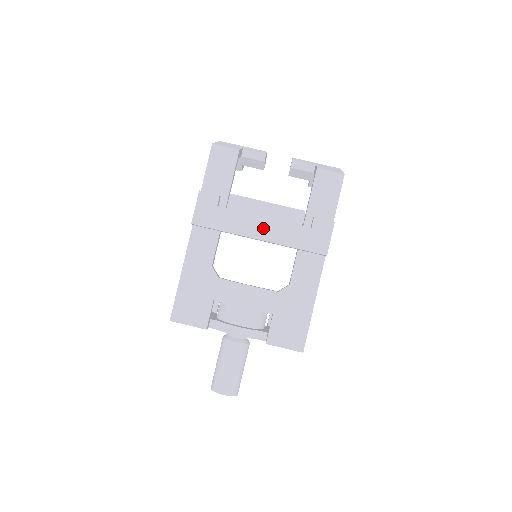
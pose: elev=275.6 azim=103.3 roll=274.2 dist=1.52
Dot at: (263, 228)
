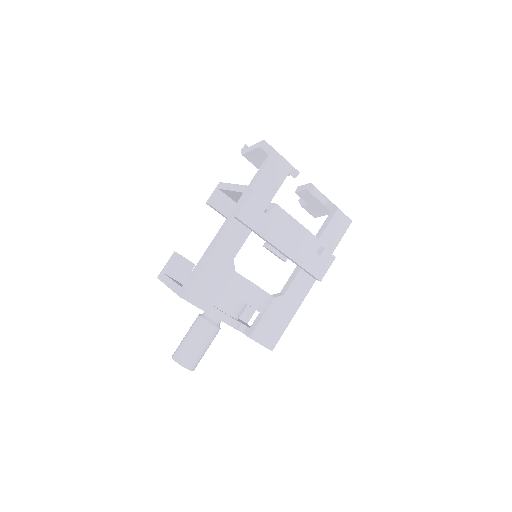
Dot at: (288, 243)
